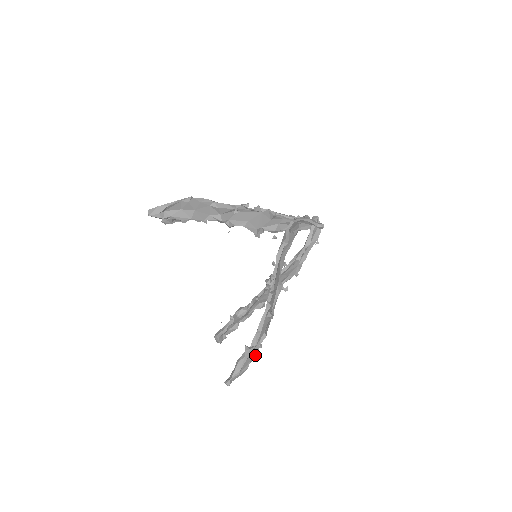
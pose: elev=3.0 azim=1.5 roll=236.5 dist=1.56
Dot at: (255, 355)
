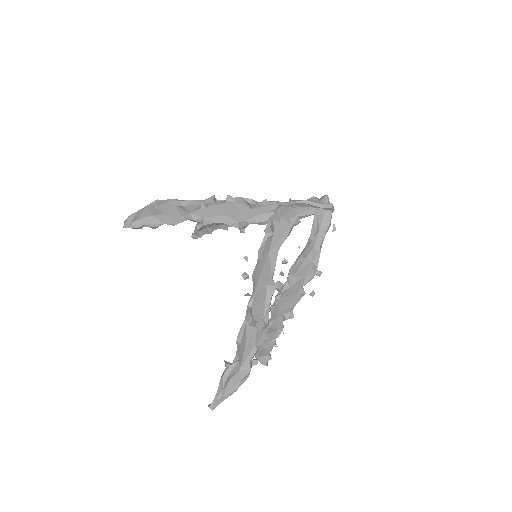
Dot at: (245, 373)
